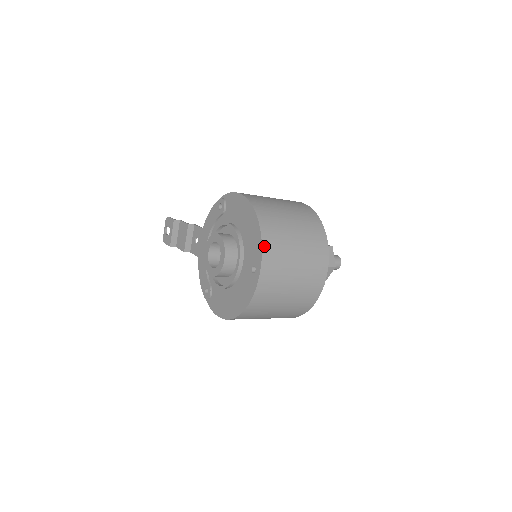
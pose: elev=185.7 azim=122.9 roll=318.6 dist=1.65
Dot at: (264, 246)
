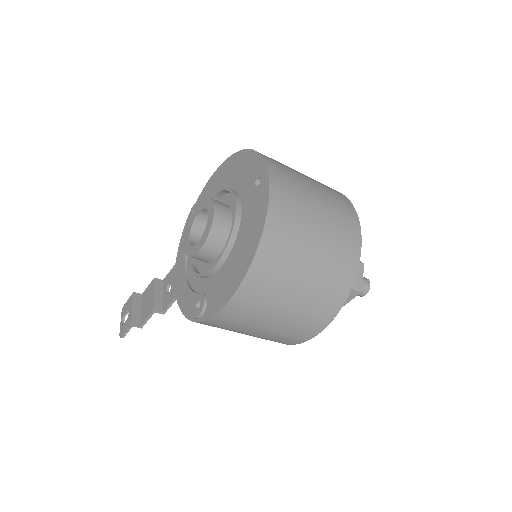
Dot at: (261, 154)
